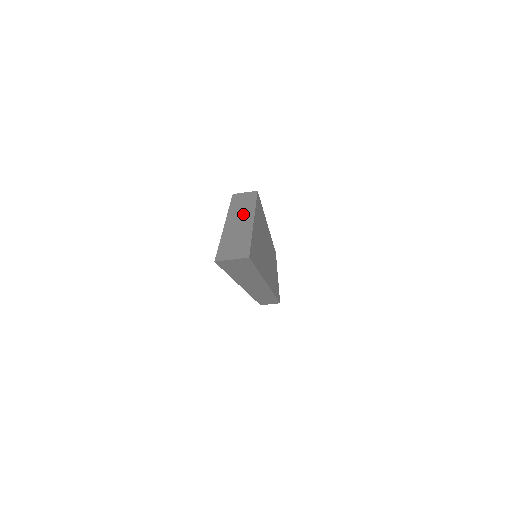
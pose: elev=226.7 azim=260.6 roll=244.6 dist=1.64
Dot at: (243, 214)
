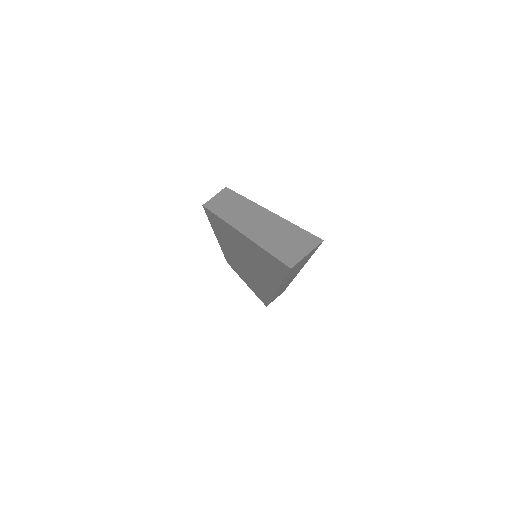
Dot at: (246, 213)
